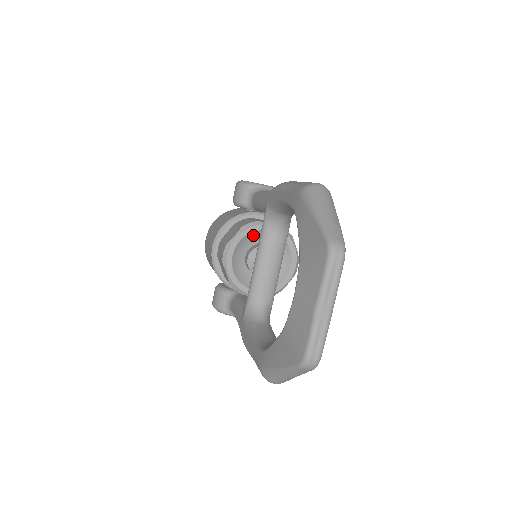
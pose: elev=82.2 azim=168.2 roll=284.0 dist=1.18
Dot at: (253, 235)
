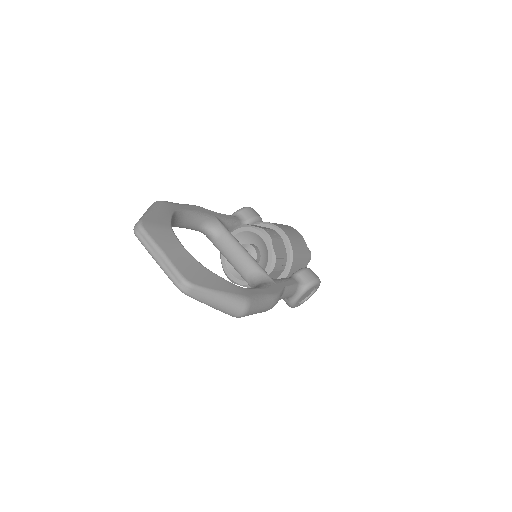
Dot at: occluded
